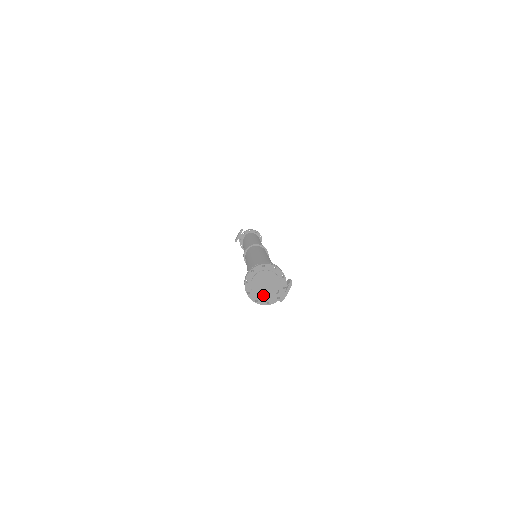
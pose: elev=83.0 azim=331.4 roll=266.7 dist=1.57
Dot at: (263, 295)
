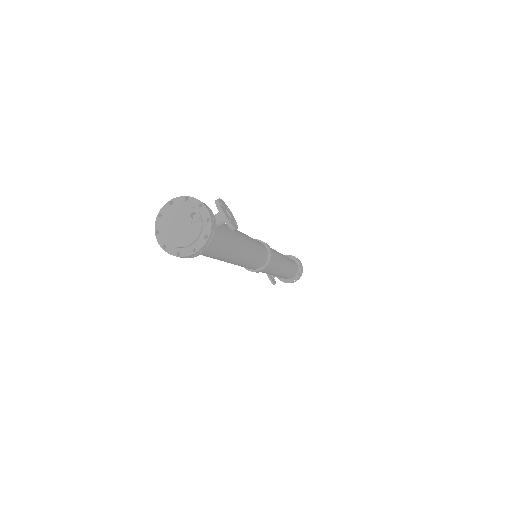
Dot at: (190, 237)
